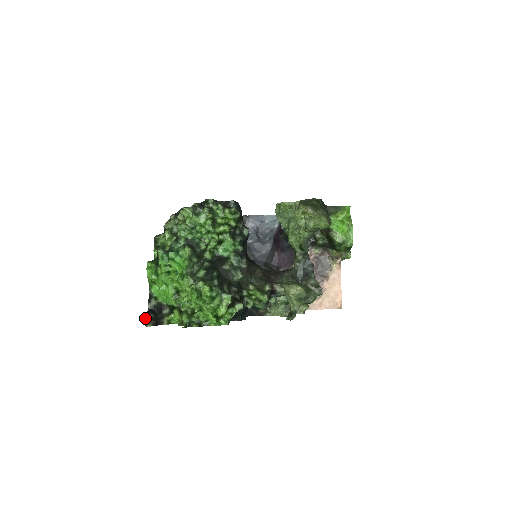
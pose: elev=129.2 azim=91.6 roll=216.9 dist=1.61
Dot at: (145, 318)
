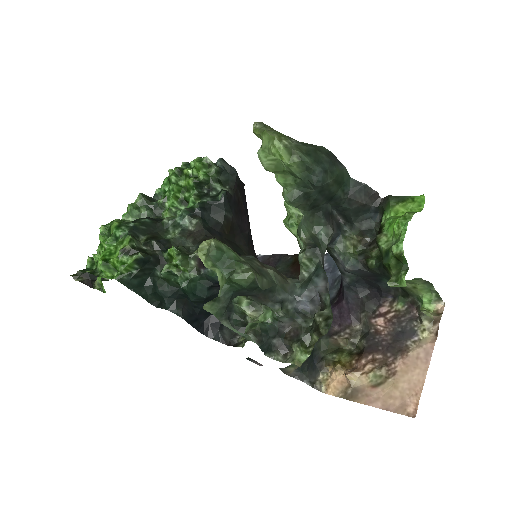
Dot at: occluded
